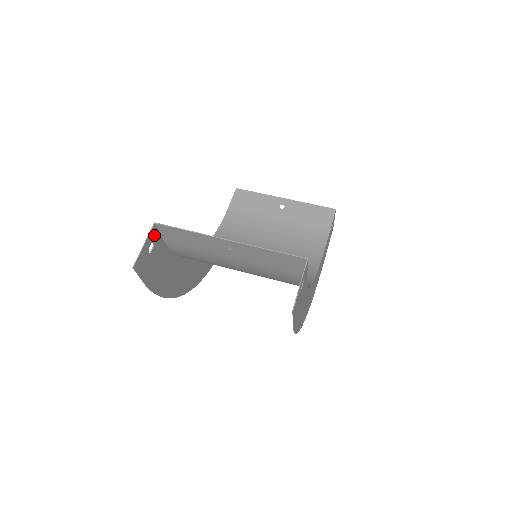
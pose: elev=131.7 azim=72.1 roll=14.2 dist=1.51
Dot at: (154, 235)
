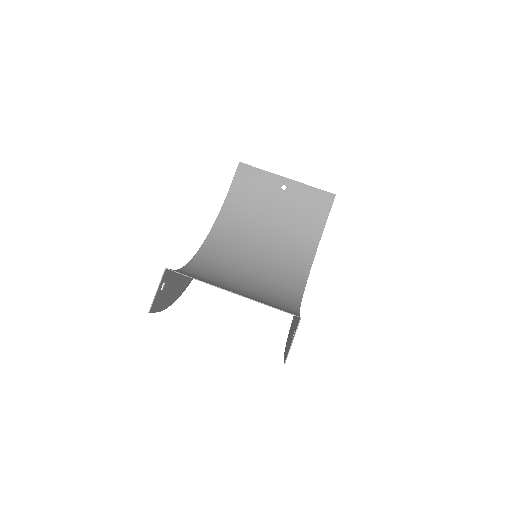
Dot at: (165, 276)
